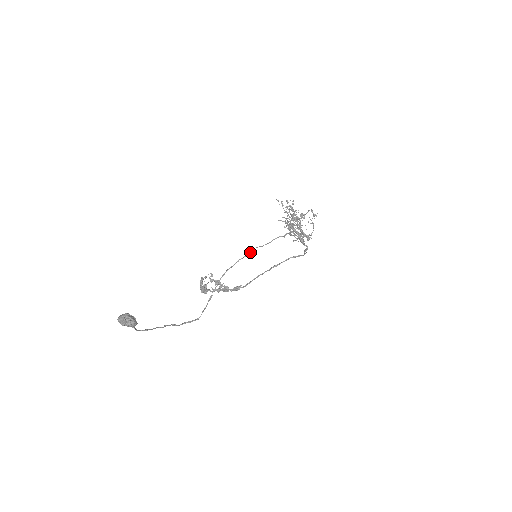
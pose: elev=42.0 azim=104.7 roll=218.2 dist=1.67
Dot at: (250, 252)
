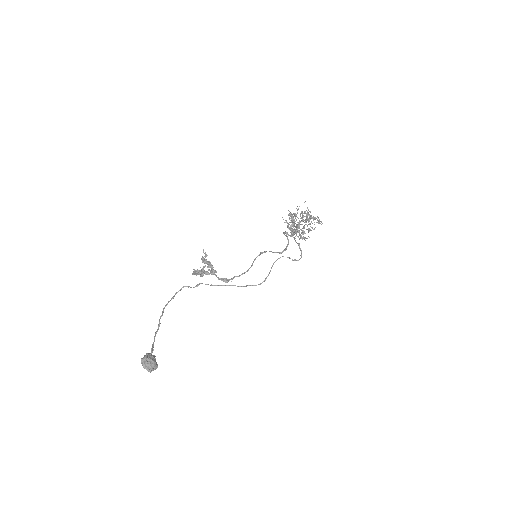
Dot at: occluded
